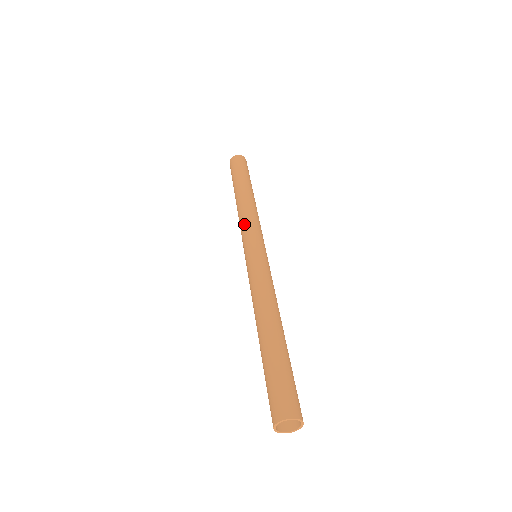
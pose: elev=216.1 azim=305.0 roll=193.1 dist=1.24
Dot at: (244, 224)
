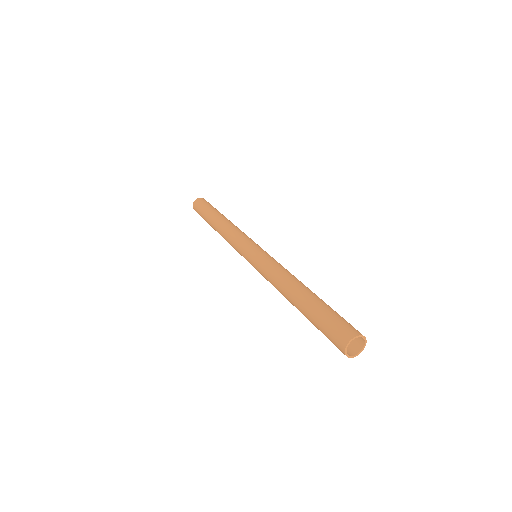
Dot at: (234, 237)
